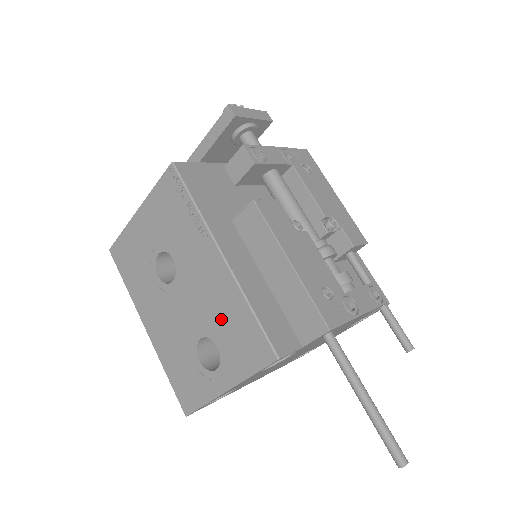
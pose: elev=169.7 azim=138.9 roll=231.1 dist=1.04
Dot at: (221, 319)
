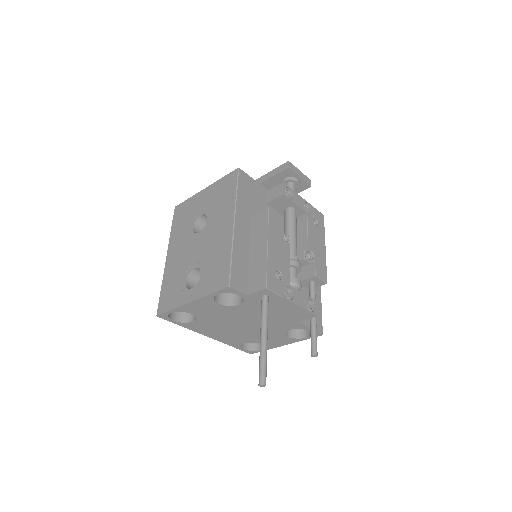
Dot at: (212, 258)
